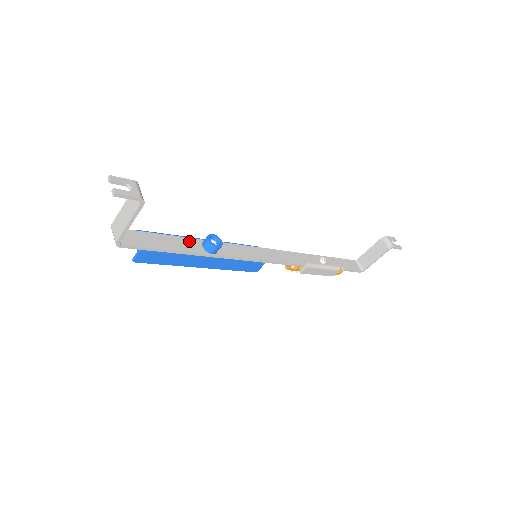
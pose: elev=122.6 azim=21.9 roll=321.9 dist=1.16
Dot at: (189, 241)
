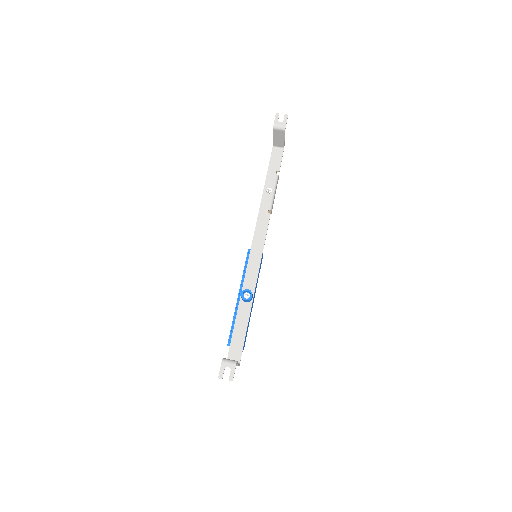
Dot at: (240, 311)
